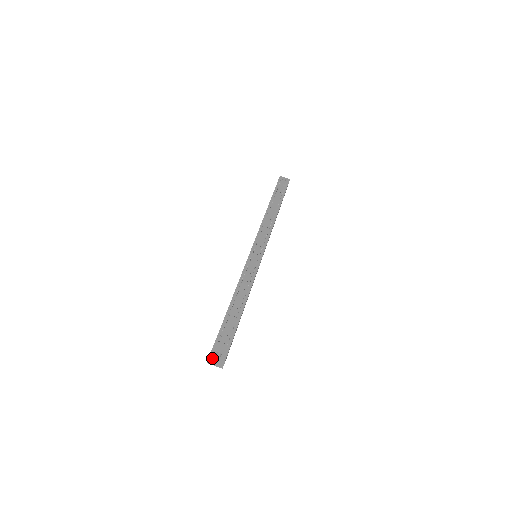
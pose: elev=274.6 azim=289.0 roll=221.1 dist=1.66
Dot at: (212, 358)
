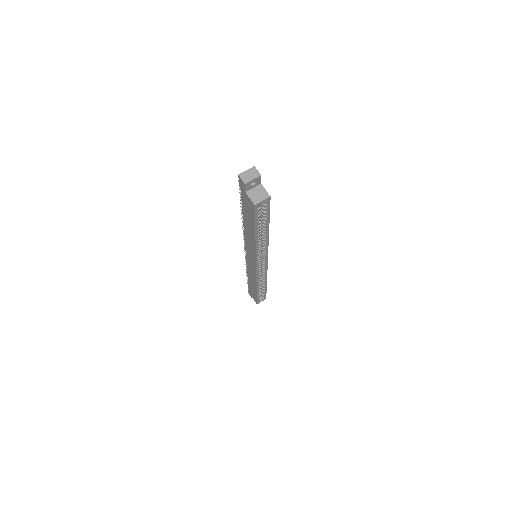
Dot at: (241, 173)
